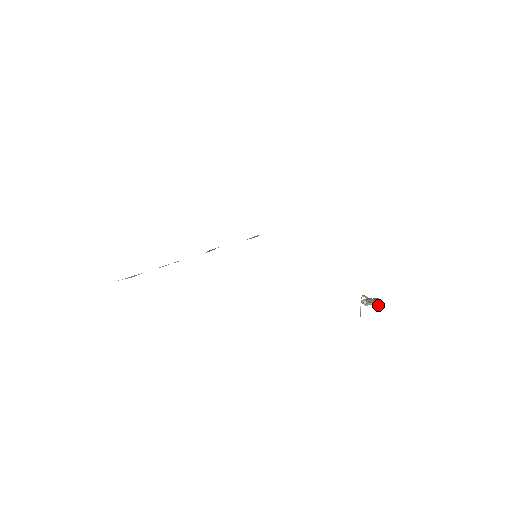
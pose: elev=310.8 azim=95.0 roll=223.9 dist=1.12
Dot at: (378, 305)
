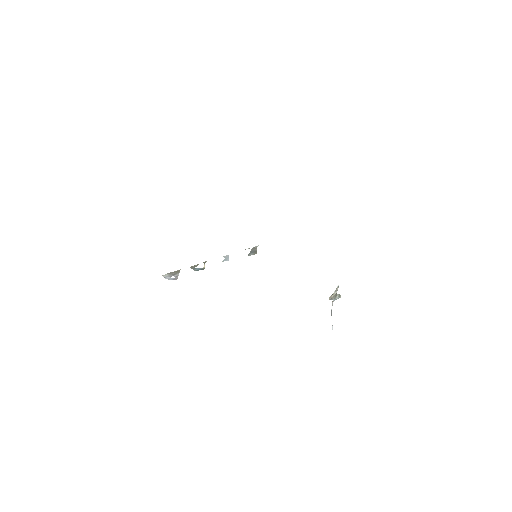
Dot at: occluded
